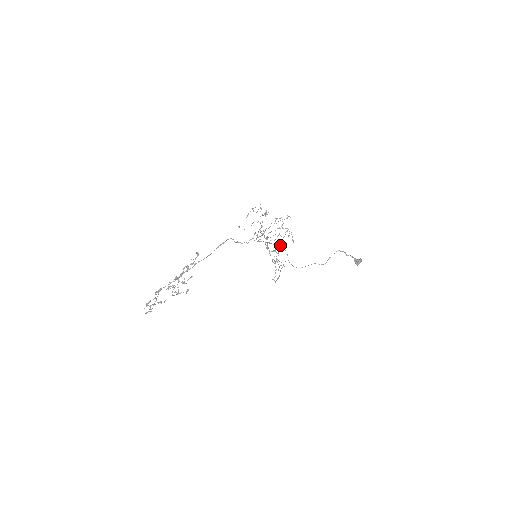
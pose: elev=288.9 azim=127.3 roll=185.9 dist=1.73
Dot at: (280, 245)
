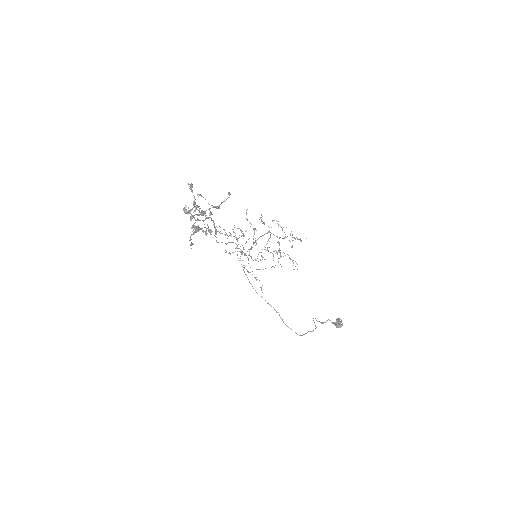
Dot at: occluded
